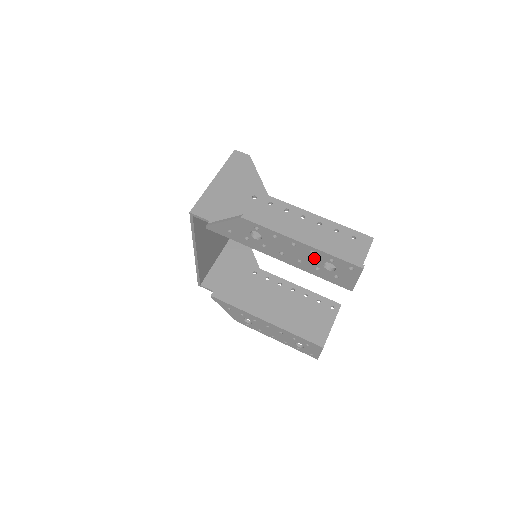
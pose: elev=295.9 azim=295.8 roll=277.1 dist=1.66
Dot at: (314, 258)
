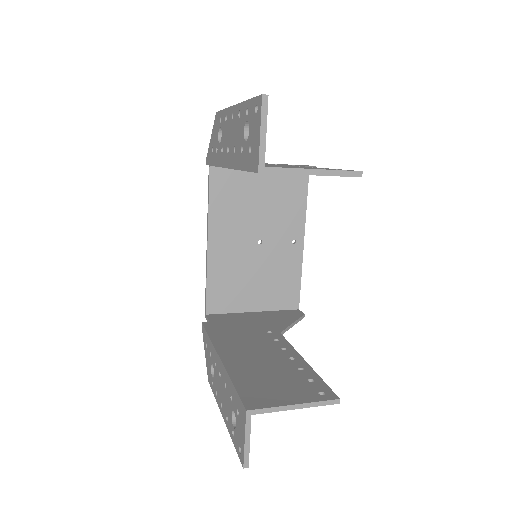
Dot at: (240, 127)
